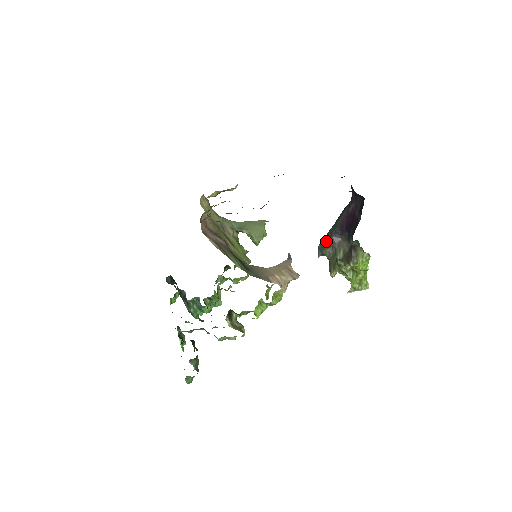
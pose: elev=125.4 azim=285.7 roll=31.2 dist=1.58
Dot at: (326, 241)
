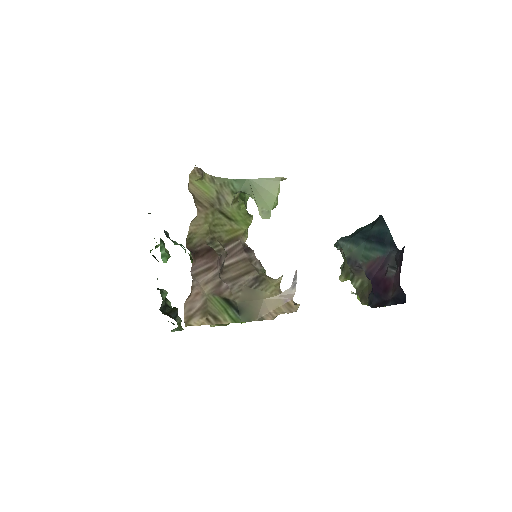
Dot at: (347, 261)
